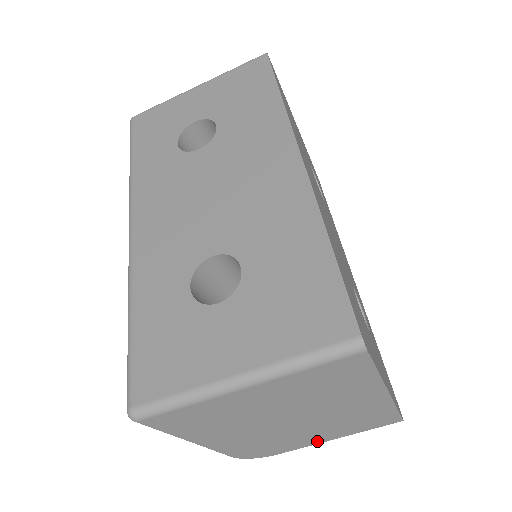
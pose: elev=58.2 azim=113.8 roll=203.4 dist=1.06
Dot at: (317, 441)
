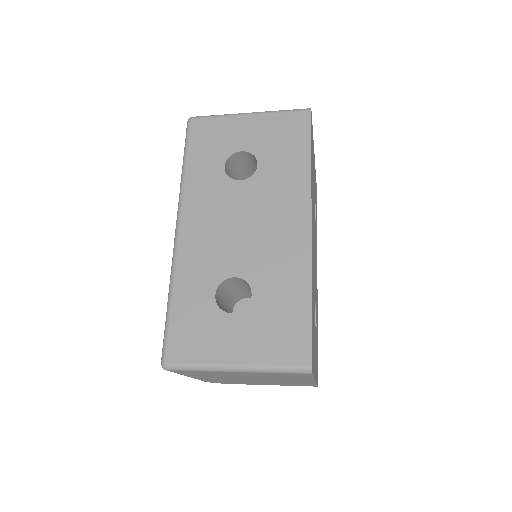
Dot at: (260, 384)
